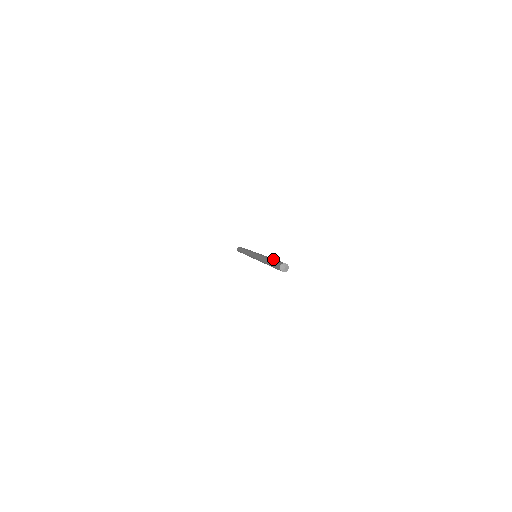
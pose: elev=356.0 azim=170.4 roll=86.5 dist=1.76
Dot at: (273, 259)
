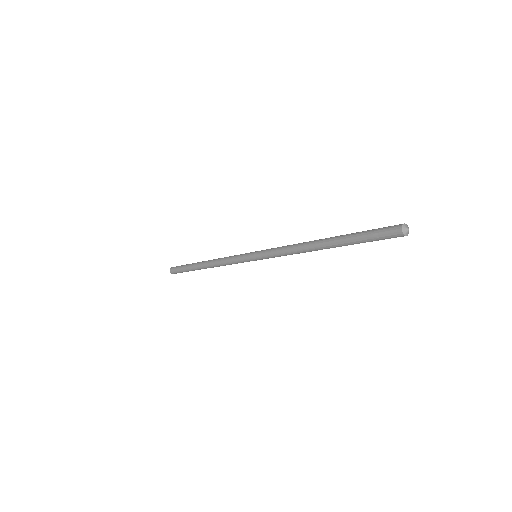
Dot at: occluded
